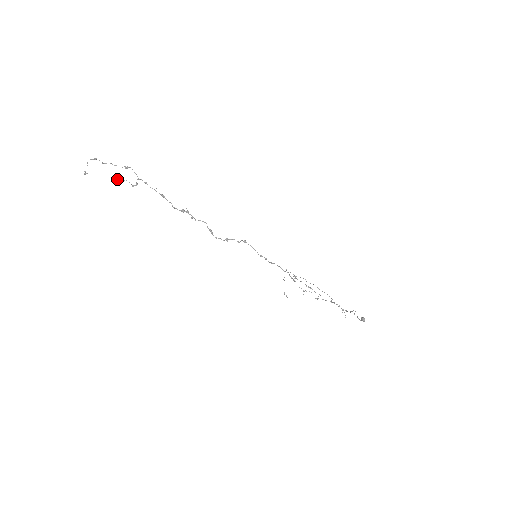
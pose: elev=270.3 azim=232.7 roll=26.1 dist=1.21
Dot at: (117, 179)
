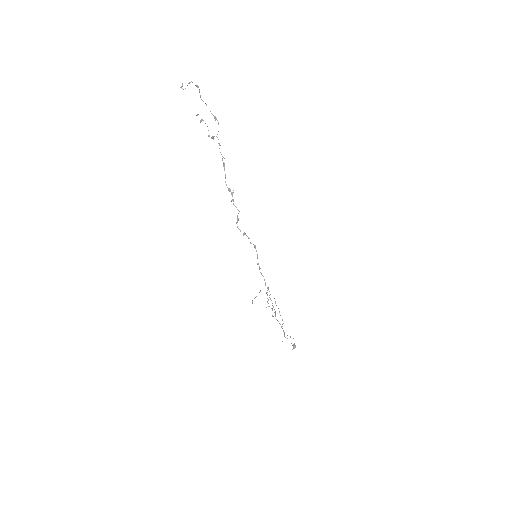
Dot at: (201, 119)
